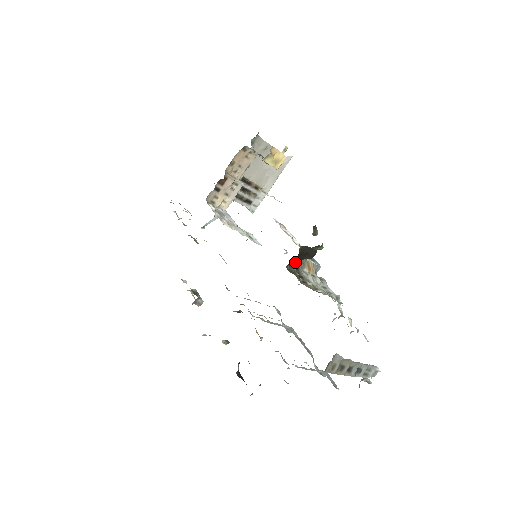
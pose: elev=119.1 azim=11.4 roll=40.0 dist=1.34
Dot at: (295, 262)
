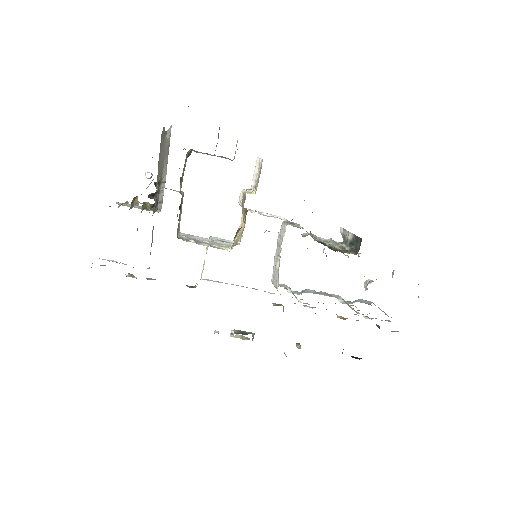
Dot at: occluded
